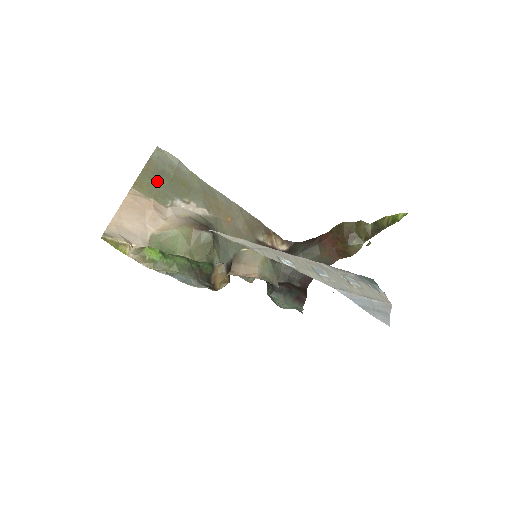
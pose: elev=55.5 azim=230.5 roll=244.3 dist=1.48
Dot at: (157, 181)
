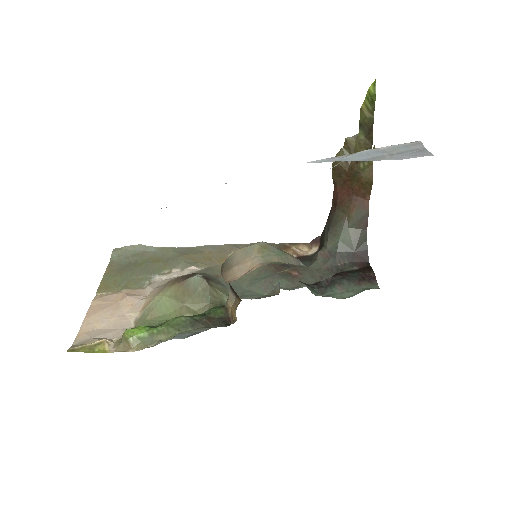
Dot at: (124, 274)
